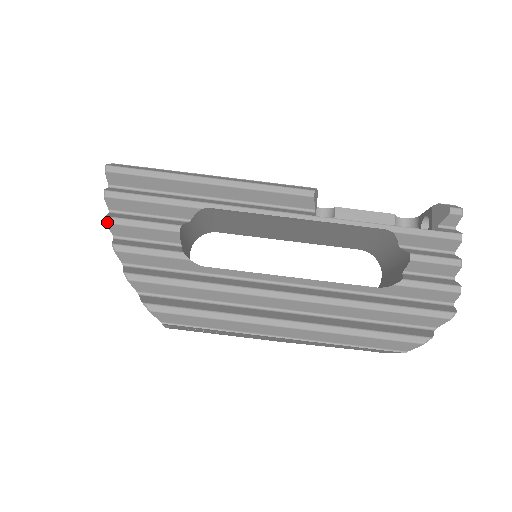
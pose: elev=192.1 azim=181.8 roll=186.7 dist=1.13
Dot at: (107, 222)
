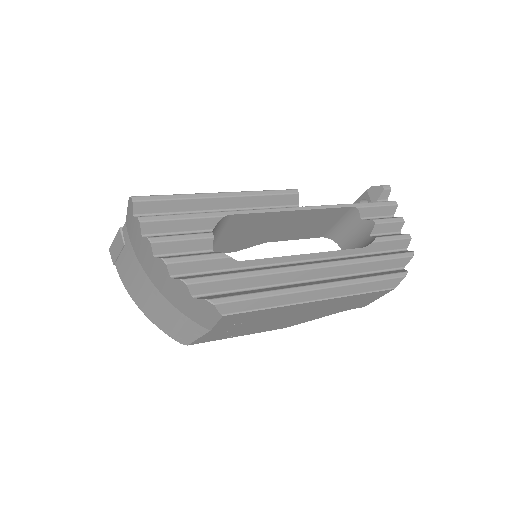
Dot at: (151, 242)
